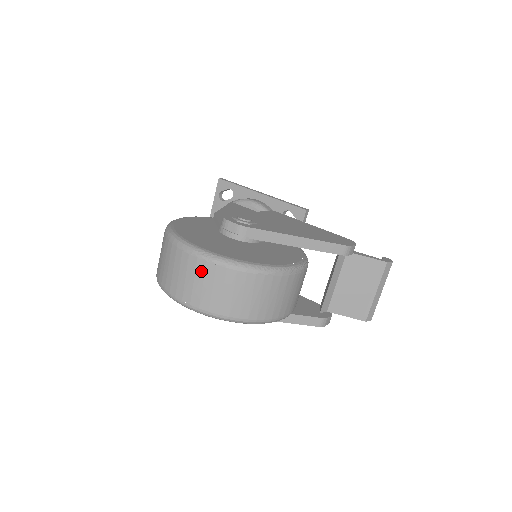
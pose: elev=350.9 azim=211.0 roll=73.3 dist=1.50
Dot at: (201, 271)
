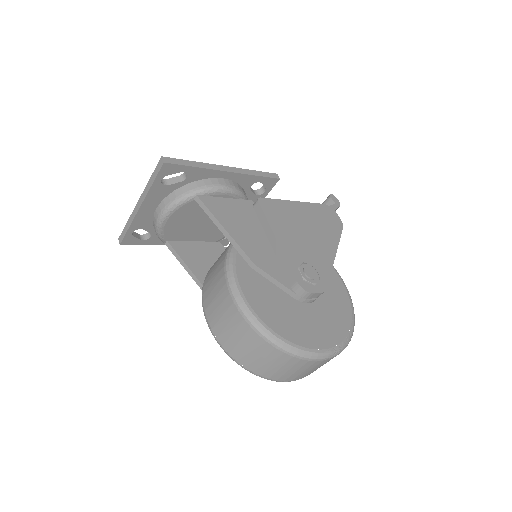
Dot at: occluded
